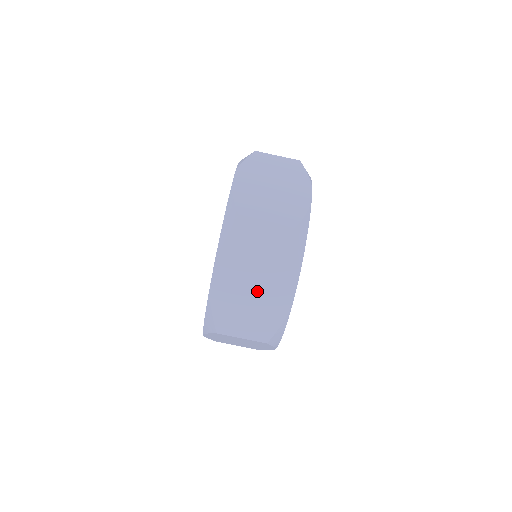
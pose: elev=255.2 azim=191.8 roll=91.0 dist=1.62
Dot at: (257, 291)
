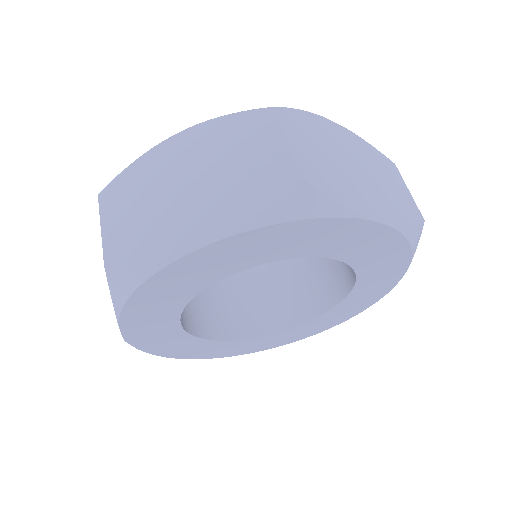
Dot at: (178, 198)
